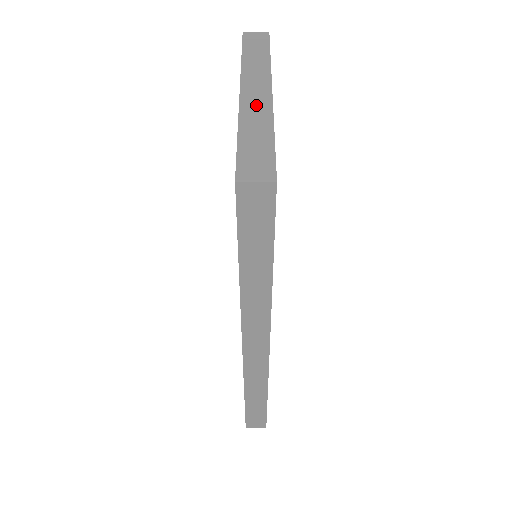
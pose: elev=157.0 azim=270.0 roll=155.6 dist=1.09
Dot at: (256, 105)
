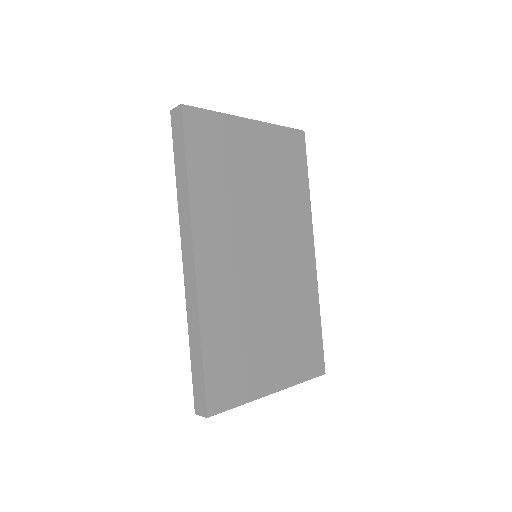
Dot at: occluded
